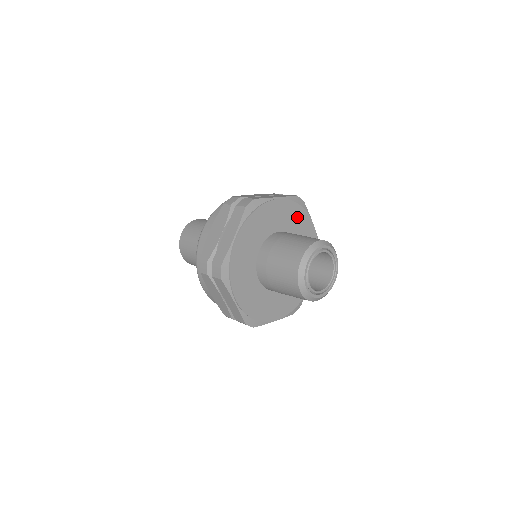
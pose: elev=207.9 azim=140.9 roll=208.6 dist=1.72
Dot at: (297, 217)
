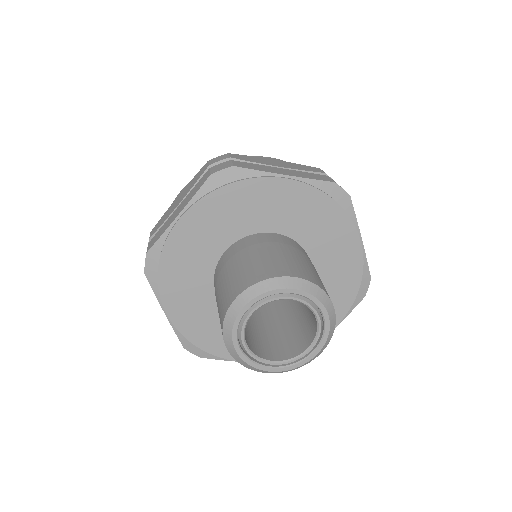
Dot at: (340, 290)
